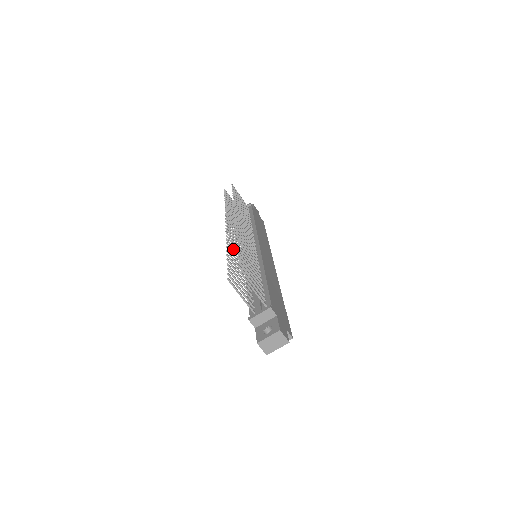
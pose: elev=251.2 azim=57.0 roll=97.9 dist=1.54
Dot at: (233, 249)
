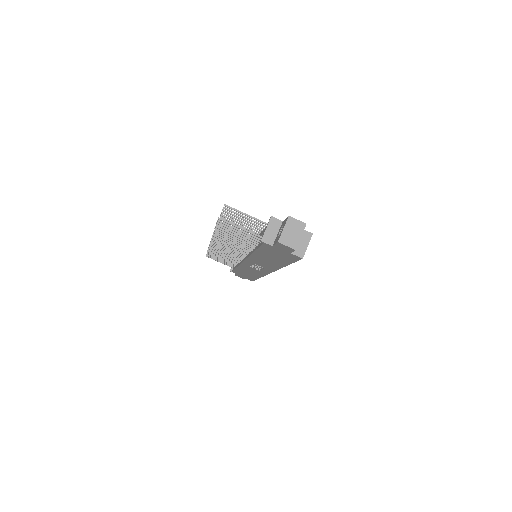
Dot at: (224, 241)
